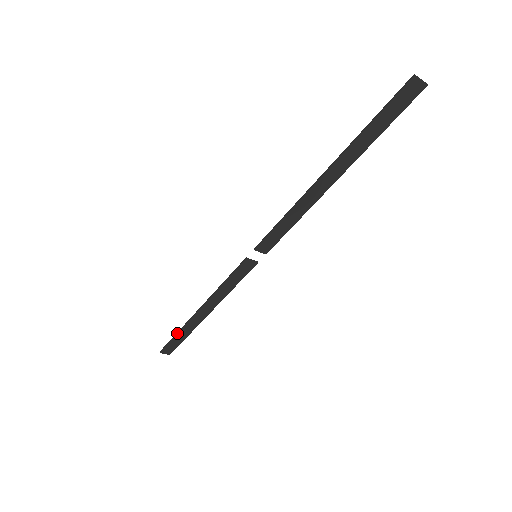
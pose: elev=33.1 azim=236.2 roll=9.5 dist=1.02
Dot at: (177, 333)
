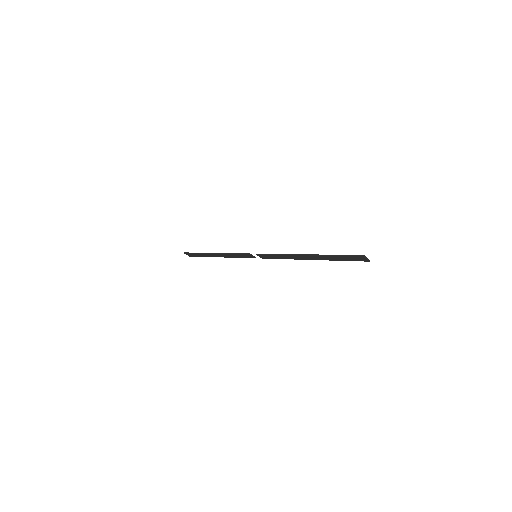
Dot at: (198, 253)
